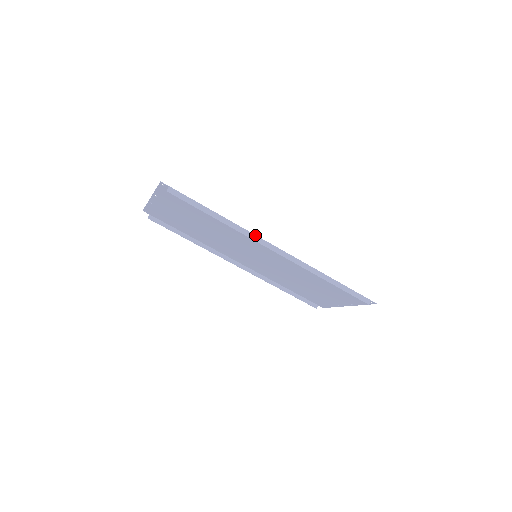
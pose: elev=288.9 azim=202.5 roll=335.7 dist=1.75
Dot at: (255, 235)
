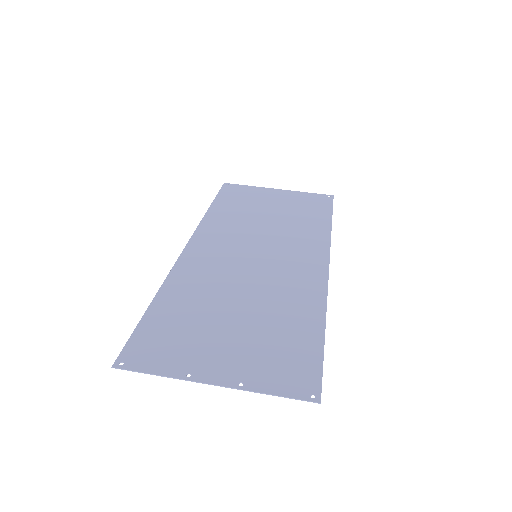
Dot at: occluded
